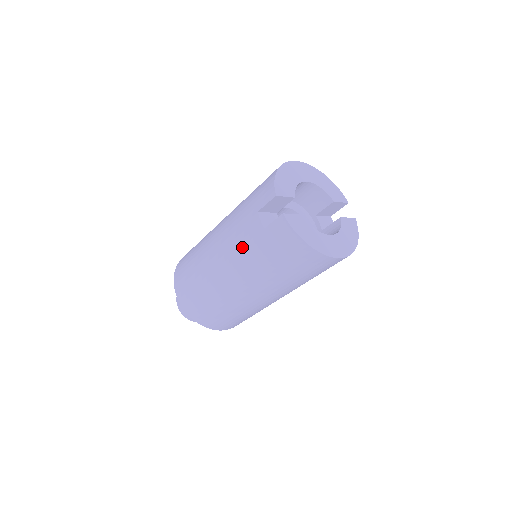
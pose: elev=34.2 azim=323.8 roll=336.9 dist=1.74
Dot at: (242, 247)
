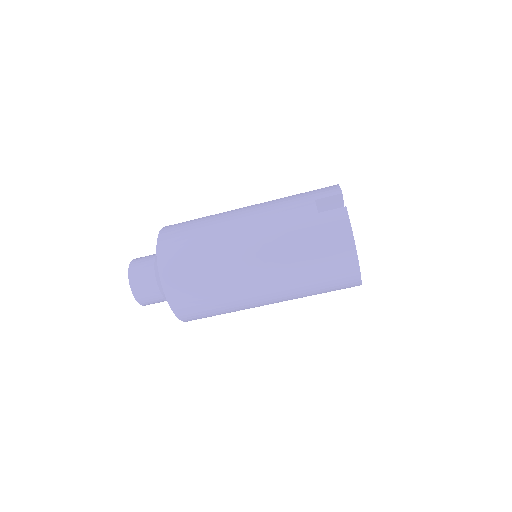
Dot at: (282, 221)
